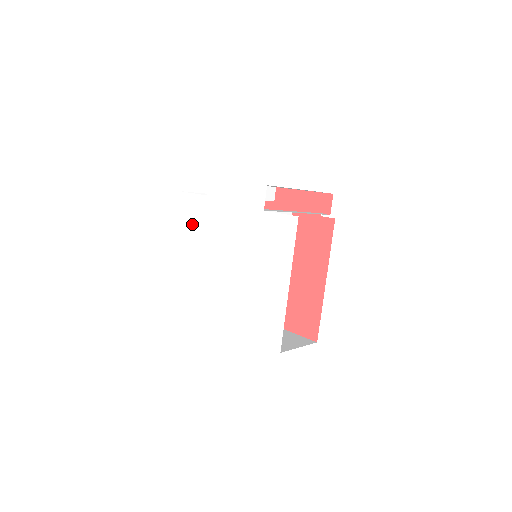
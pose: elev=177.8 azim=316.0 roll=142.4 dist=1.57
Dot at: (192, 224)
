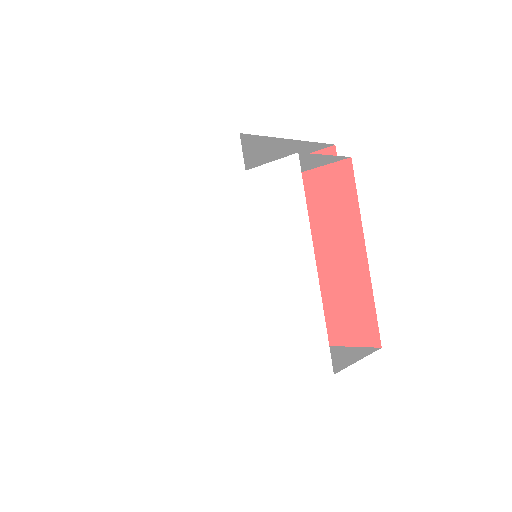
Dot at: (157, 238)
